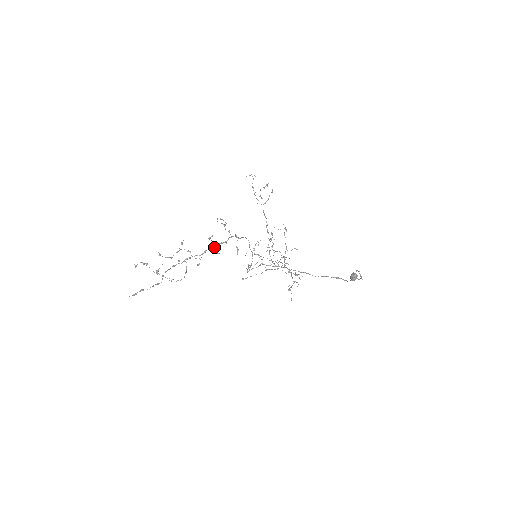
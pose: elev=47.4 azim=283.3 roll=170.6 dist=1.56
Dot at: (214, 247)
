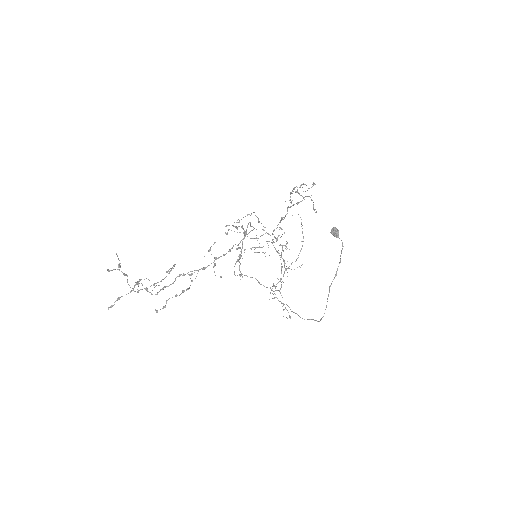
Dot at: (214, 257)
